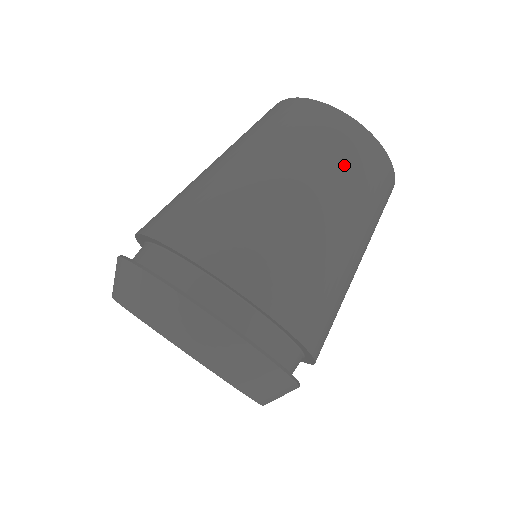
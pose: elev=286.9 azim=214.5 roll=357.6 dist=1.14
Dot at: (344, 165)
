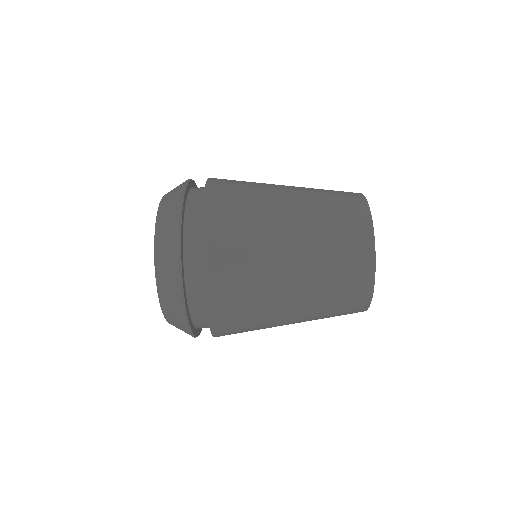
Dot at: (334, 301)
